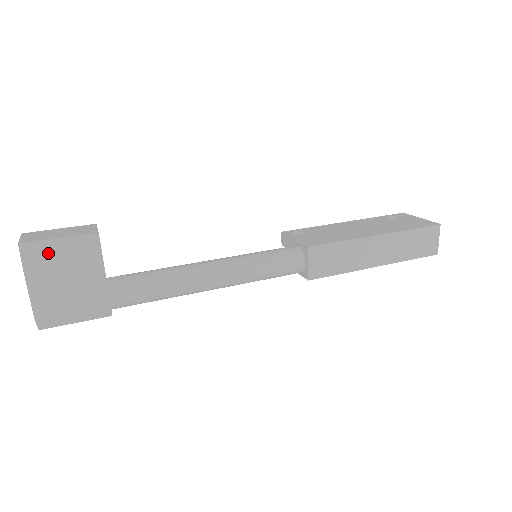
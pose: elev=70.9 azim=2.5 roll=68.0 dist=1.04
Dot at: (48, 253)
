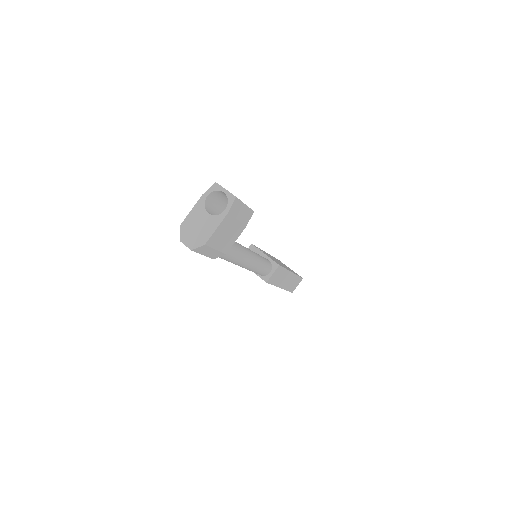
Dot at: (238, 210)
